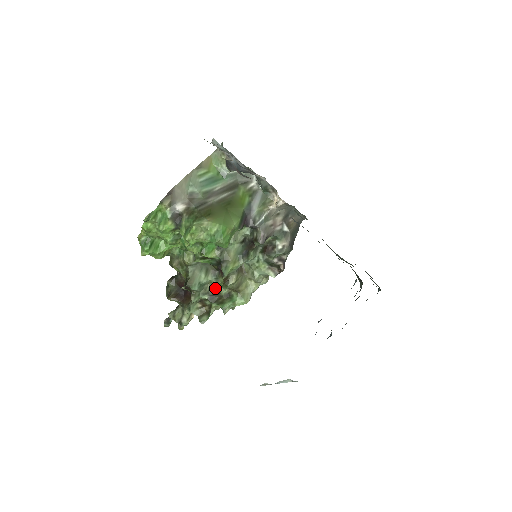
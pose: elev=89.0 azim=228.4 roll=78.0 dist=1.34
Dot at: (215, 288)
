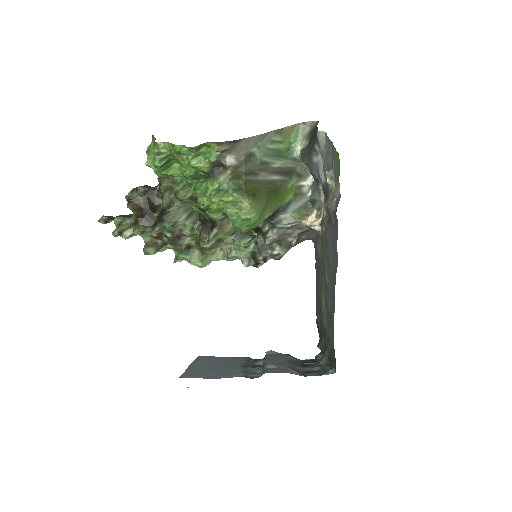
Dot at: (184, 233)
